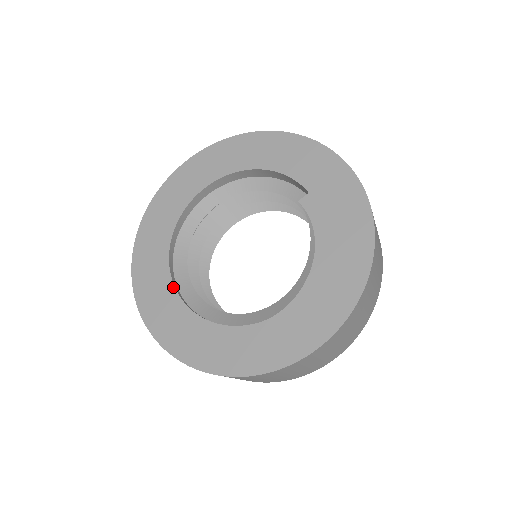
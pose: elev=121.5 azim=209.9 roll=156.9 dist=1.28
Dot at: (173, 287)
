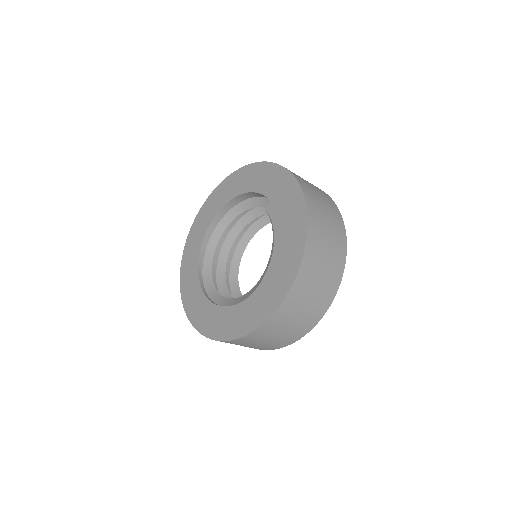
Dot at: (200, 288)
